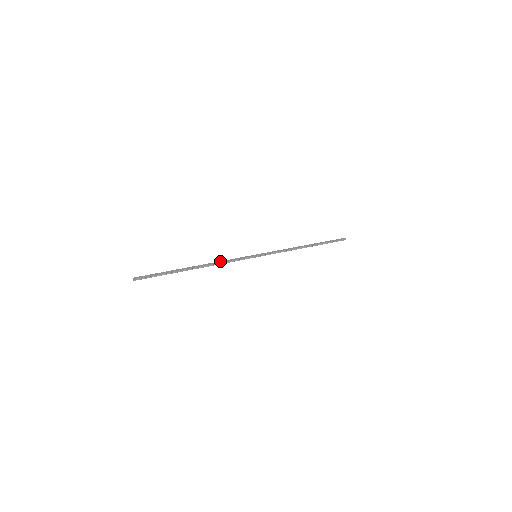
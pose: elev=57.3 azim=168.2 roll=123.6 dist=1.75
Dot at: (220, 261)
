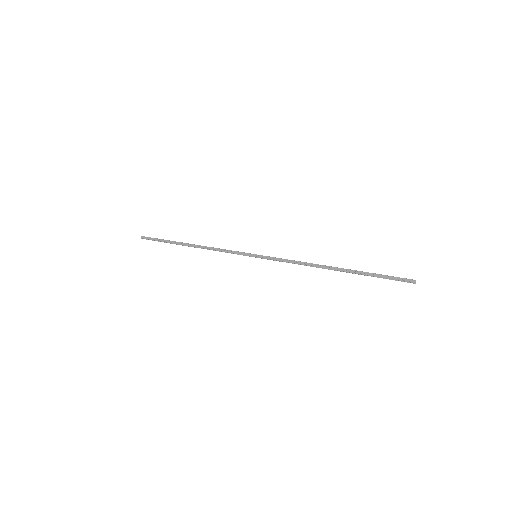
Dot at: (214, 248)
